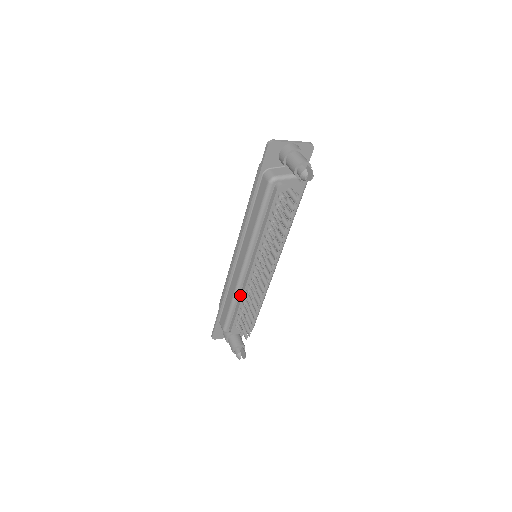
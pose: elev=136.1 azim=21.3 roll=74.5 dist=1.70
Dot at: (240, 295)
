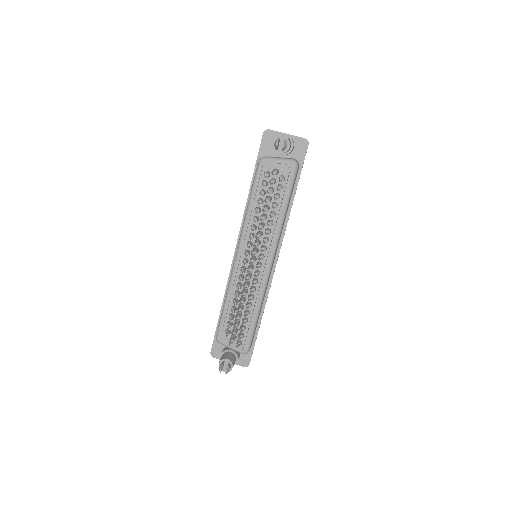
Dot at: (232, 292)
